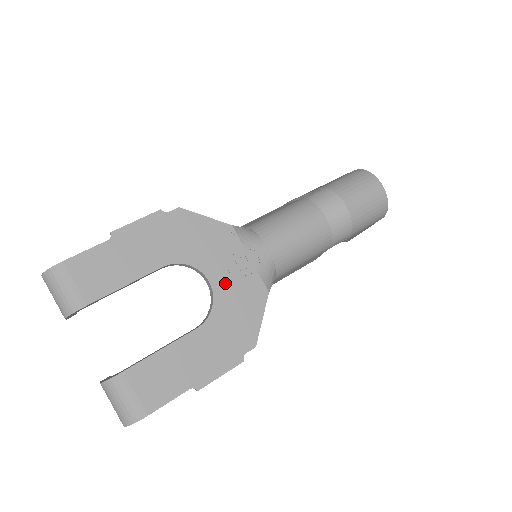
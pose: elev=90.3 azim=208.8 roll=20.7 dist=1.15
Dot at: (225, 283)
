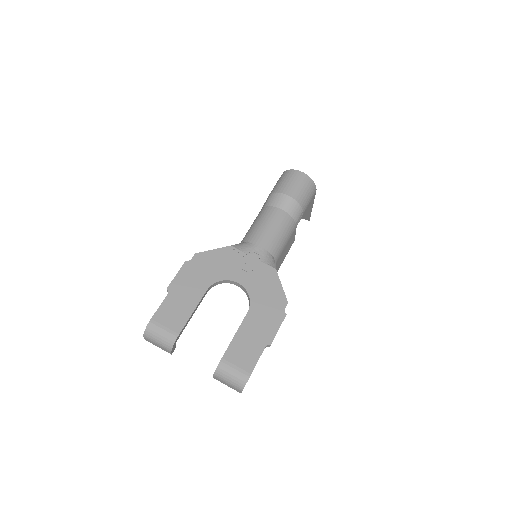
Dot at: (247, 278)
